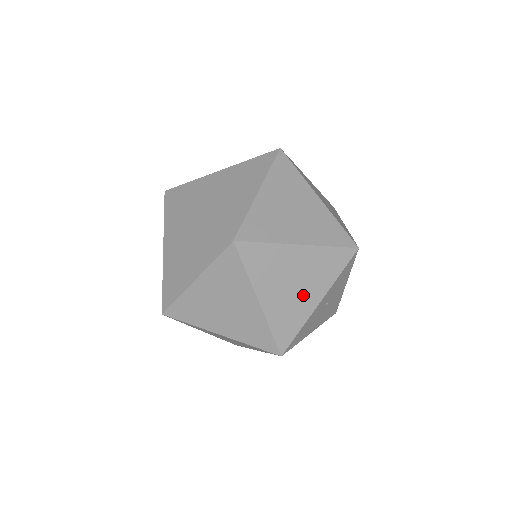
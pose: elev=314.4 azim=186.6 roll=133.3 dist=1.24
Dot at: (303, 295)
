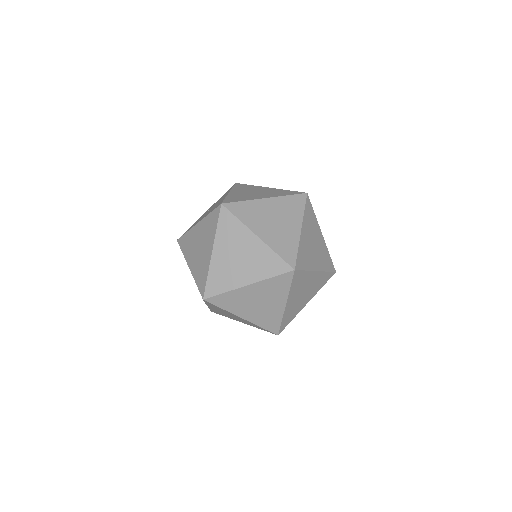
Dot at: (304, 300)
